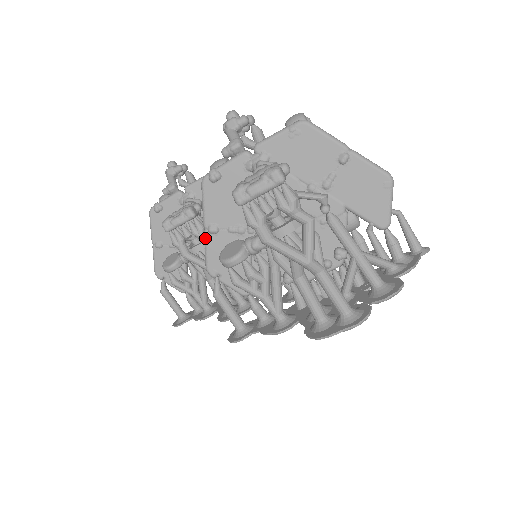
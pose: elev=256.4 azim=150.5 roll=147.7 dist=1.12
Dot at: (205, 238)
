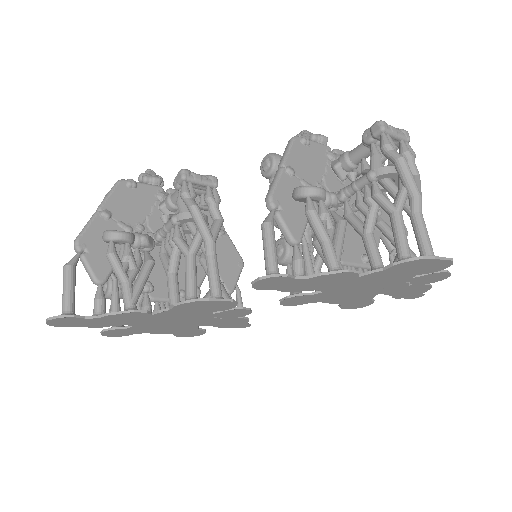
Dot at: (280, 172)
